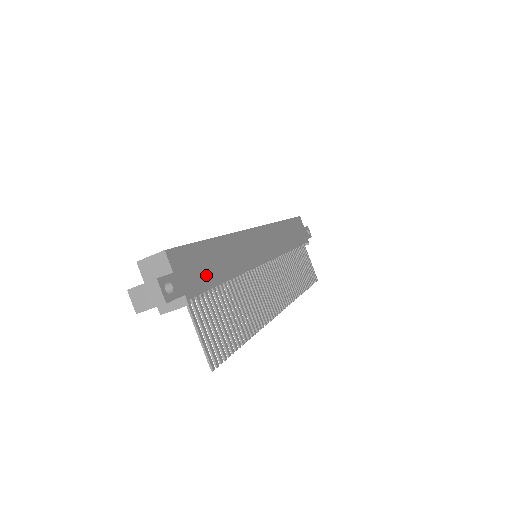
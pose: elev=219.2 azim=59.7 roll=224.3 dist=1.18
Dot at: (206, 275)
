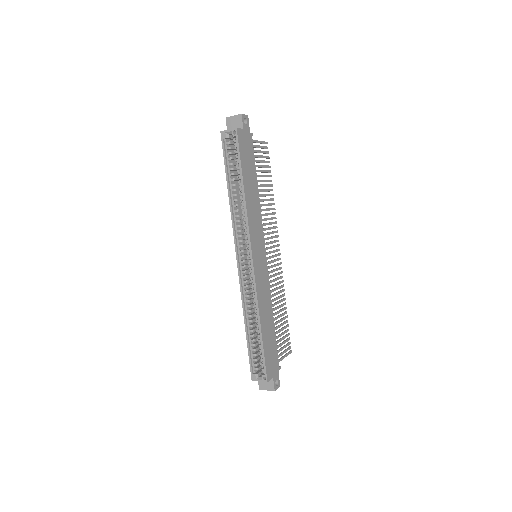
Dot at: (273, 347)
